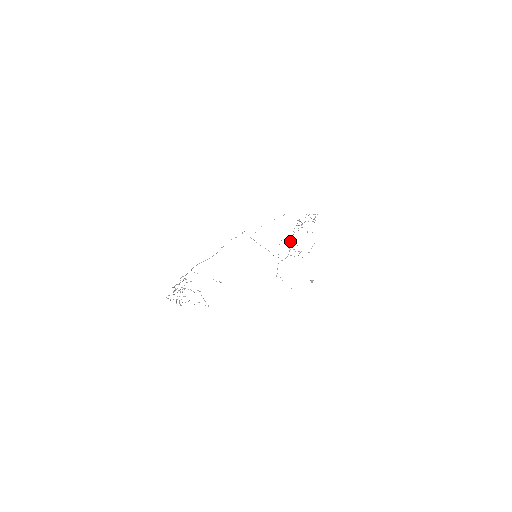
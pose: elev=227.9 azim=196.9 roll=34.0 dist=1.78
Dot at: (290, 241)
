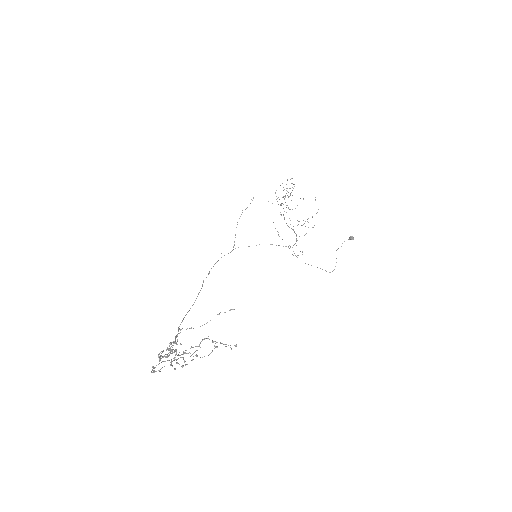
Dot at: occluded
